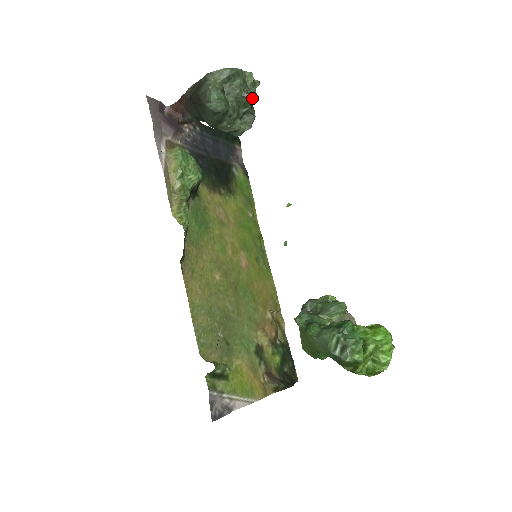
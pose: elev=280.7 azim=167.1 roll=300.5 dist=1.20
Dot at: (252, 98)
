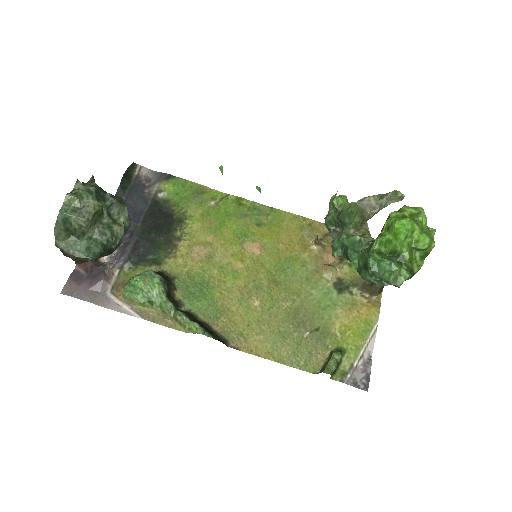
Dot at: (95, 210)
